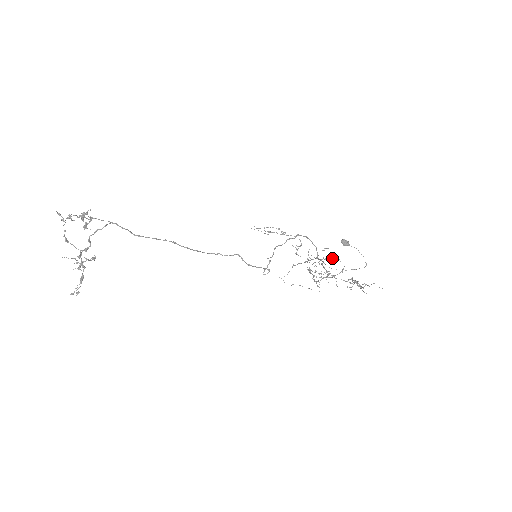
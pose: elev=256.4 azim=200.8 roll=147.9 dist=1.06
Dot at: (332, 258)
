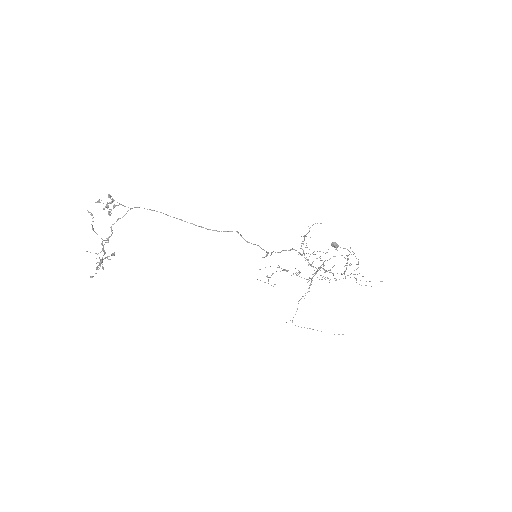
Dot at: (329, 270)
